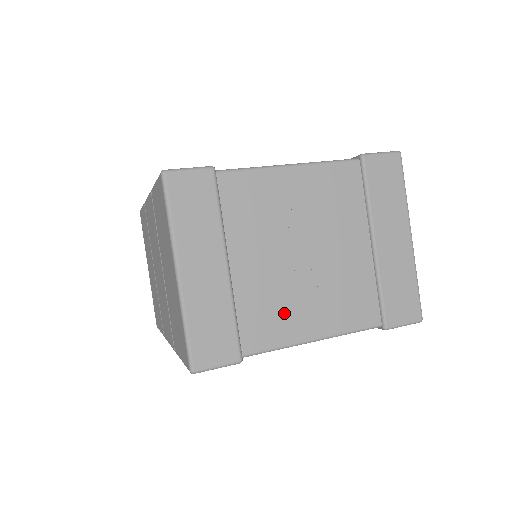
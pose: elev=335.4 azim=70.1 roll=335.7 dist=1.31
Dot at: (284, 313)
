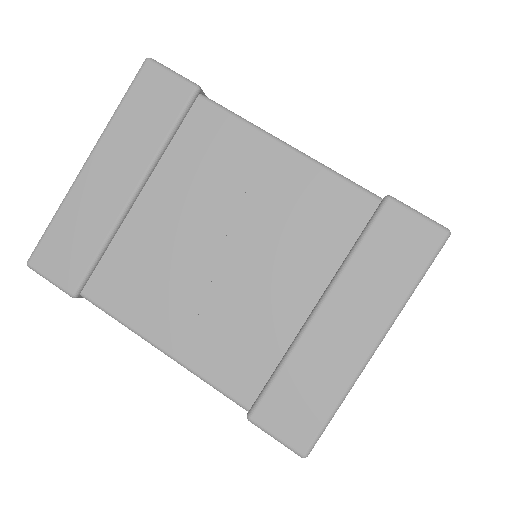
Dot at: (152, 291)
